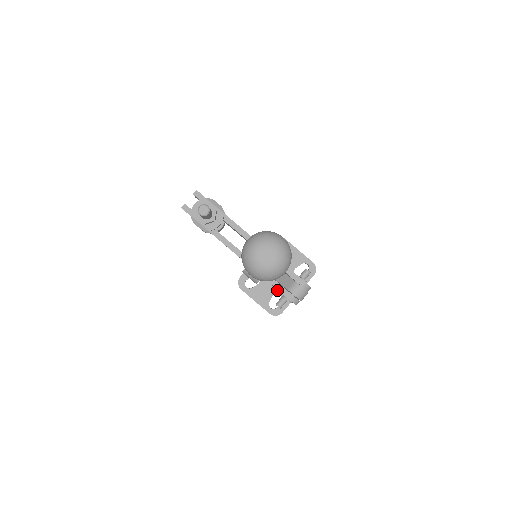
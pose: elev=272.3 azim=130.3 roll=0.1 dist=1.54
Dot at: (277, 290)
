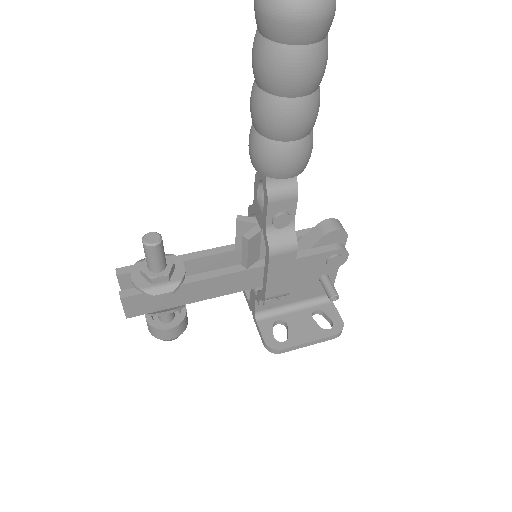
Dot at: (309, 310)
